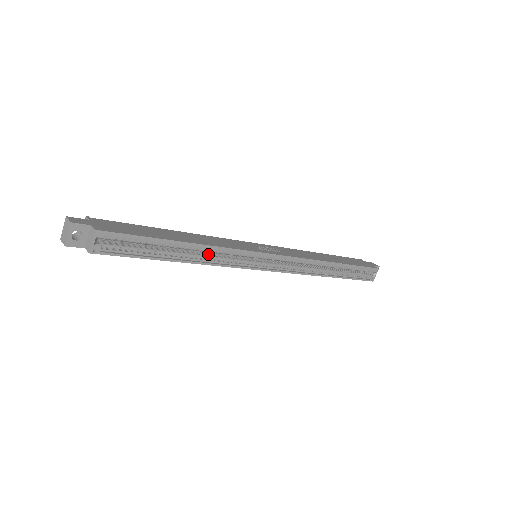
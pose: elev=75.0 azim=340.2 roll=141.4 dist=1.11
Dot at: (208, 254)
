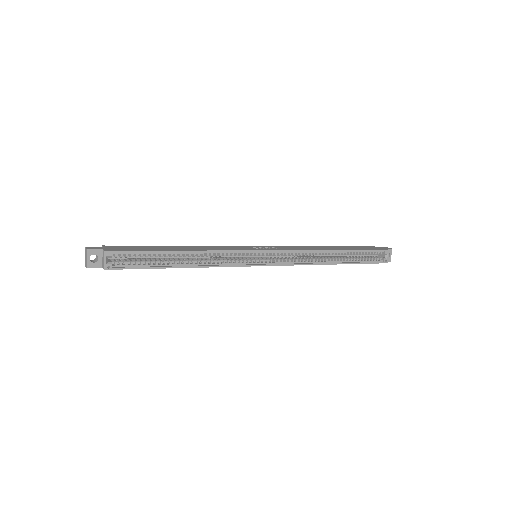
Dot at: (207, 259)
